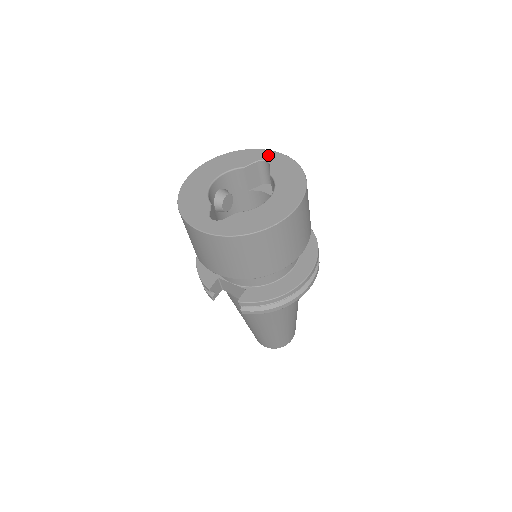
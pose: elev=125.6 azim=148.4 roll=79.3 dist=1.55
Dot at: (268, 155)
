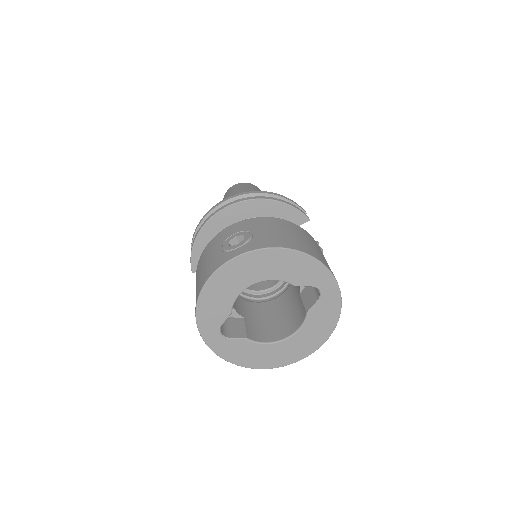
Dot at: (328, 287)
